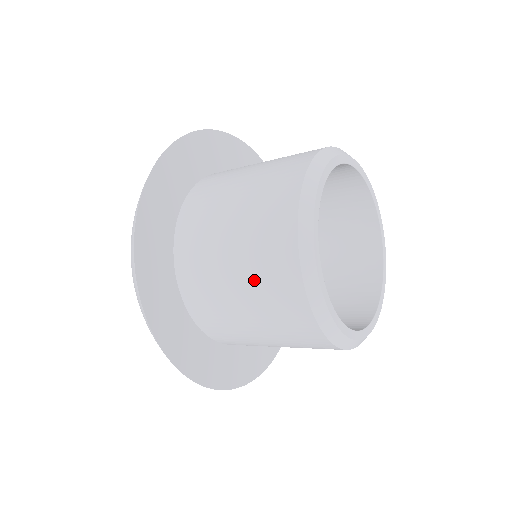
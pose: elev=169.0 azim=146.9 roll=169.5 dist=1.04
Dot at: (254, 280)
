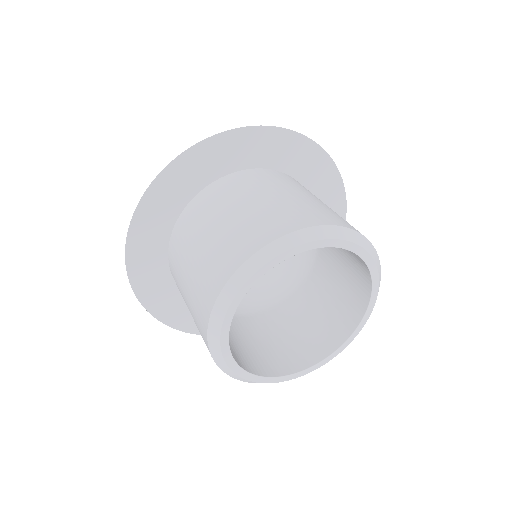
Dot at: (193, 292)
